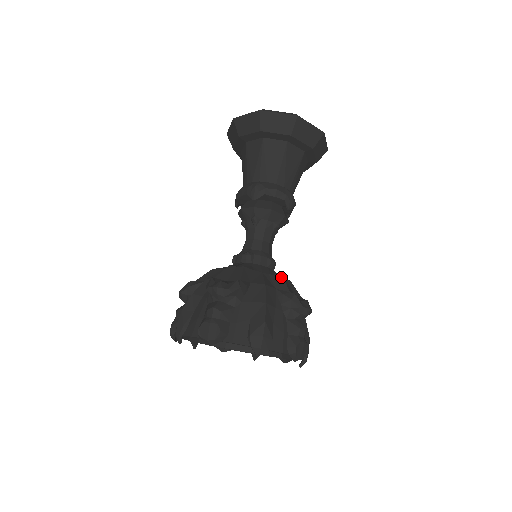
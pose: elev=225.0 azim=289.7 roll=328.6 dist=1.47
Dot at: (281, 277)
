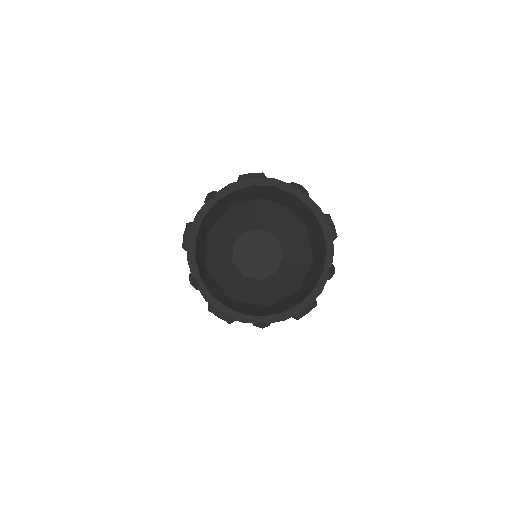
Dot at: occluded
